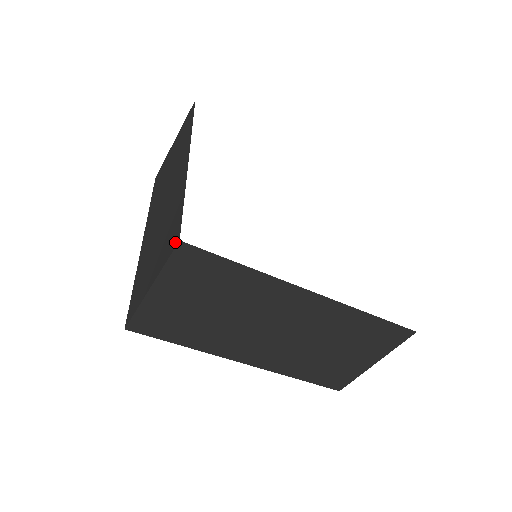
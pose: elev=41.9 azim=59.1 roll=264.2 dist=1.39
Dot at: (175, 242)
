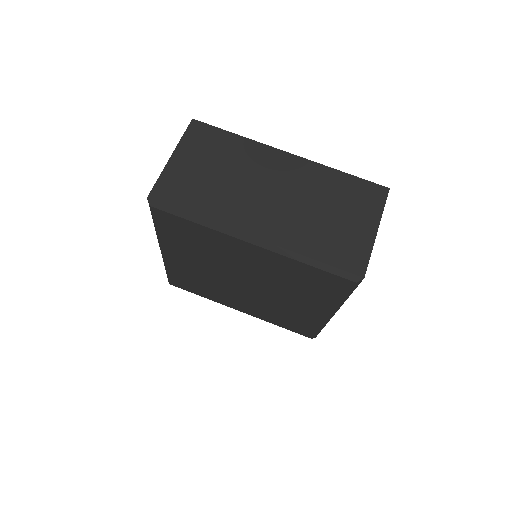
Dot at: occluded
